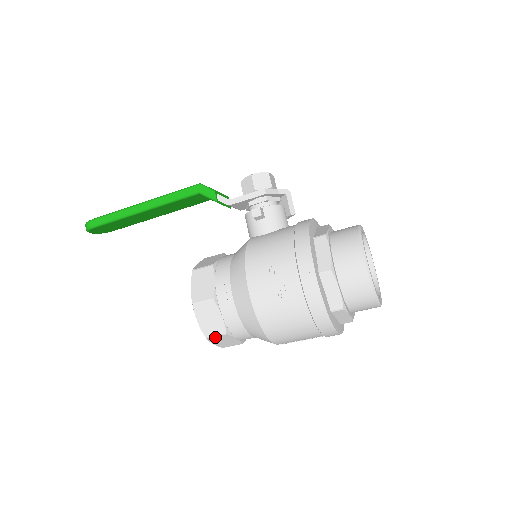
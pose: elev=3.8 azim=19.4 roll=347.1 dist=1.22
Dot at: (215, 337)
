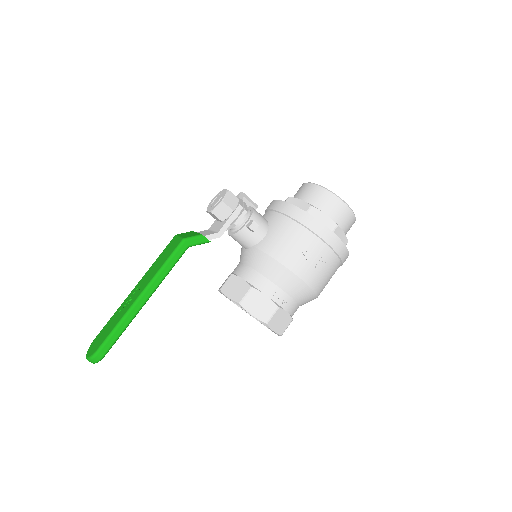
Dot at: occluded
